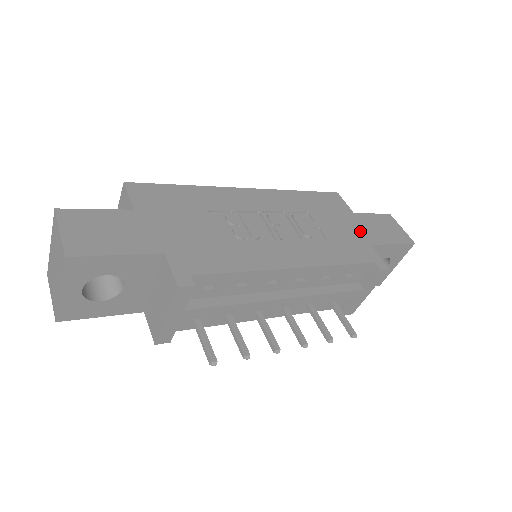
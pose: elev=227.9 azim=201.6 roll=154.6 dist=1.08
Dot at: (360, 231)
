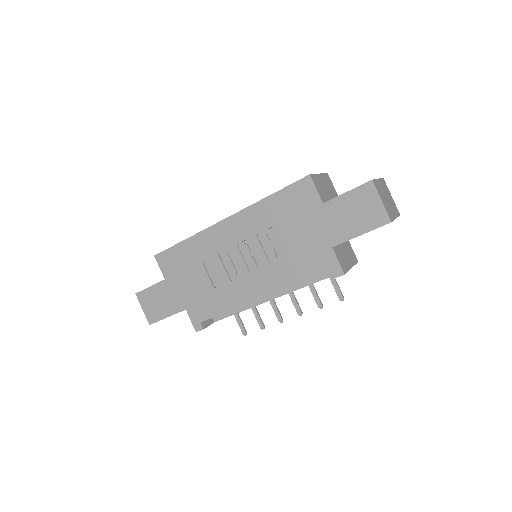
Dot at: (324, 231)
